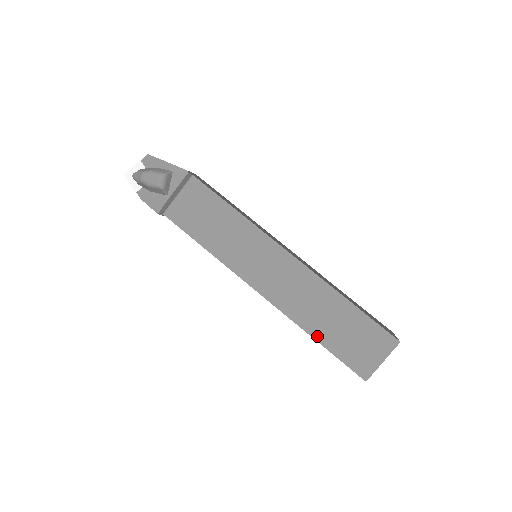
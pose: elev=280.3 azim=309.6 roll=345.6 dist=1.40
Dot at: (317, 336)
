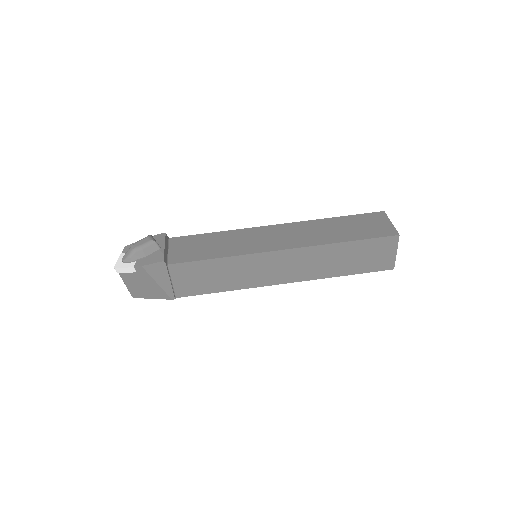
Dot at: (343, 240)
